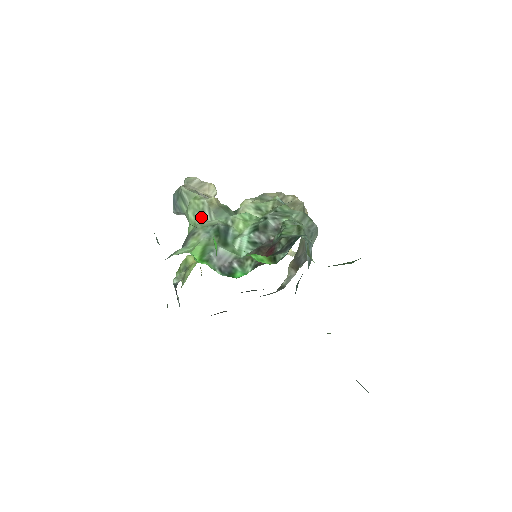
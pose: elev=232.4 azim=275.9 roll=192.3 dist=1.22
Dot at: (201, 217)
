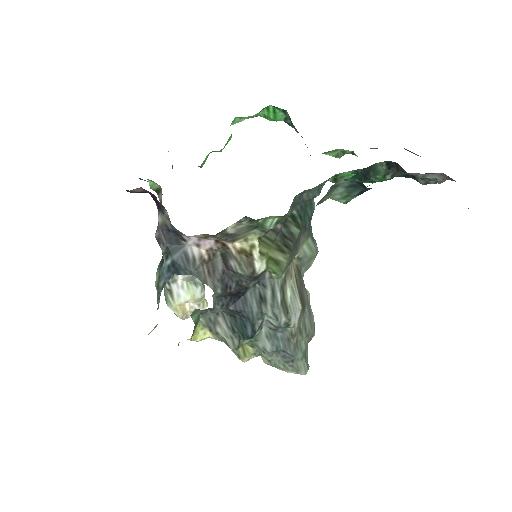
Dot at: occluded
